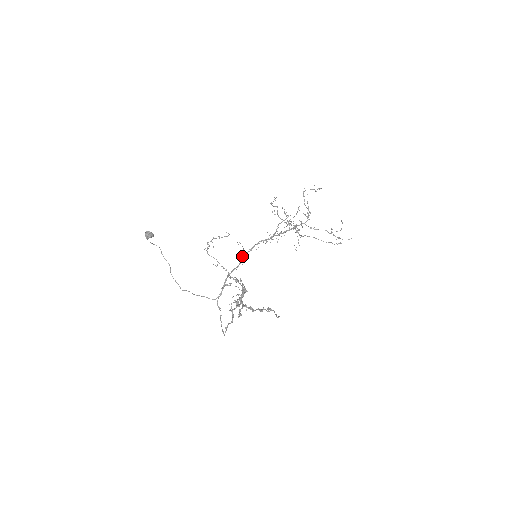
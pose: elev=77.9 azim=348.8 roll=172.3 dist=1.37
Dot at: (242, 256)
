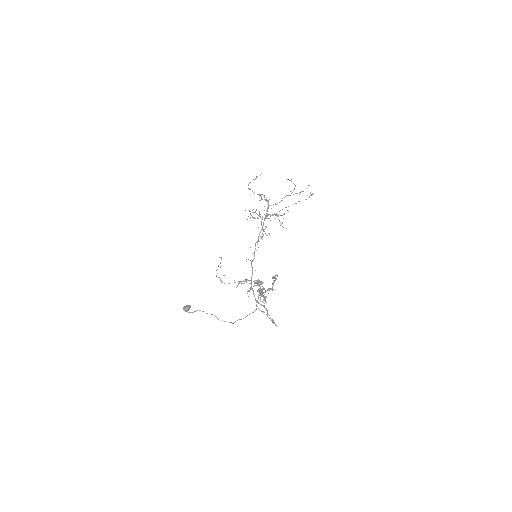
Dot at: occluded
